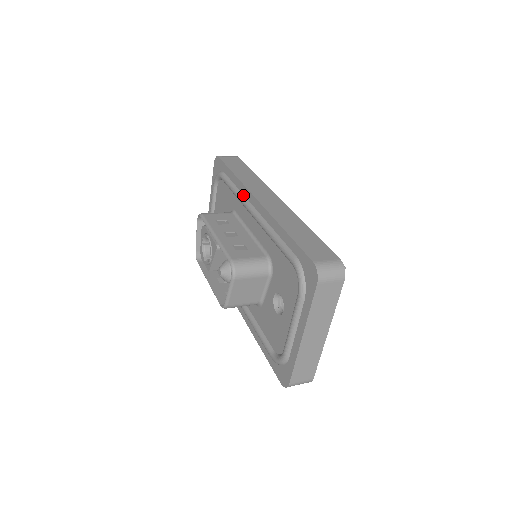
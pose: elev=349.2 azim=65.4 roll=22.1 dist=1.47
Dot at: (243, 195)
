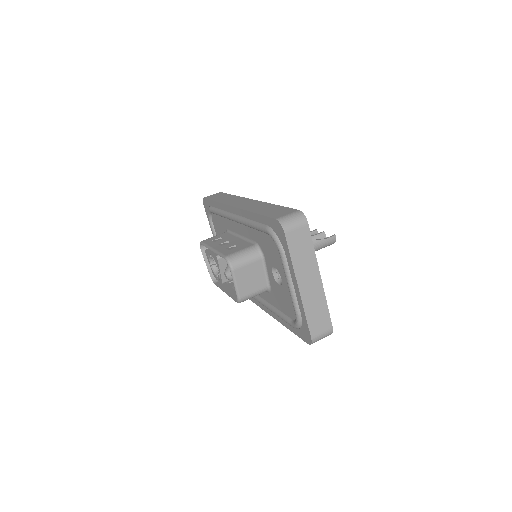
Dot at: (225, 212)
